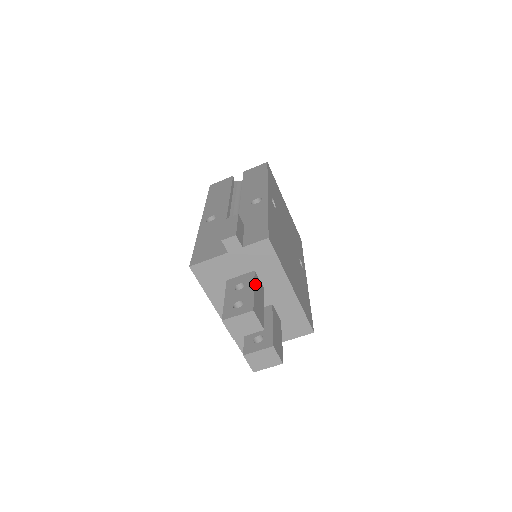
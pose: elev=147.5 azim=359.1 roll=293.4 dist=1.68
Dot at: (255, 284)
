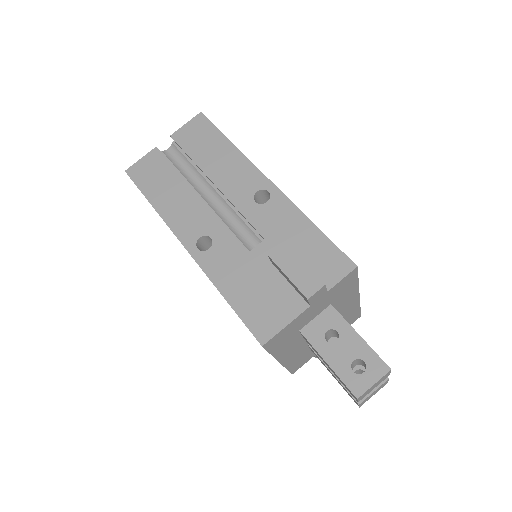
Dot at: (349, 325)
